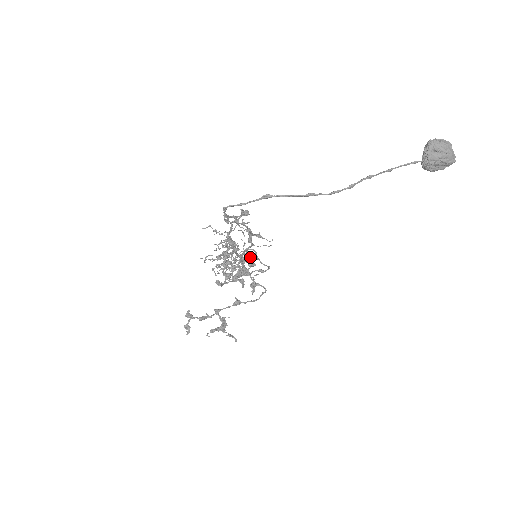
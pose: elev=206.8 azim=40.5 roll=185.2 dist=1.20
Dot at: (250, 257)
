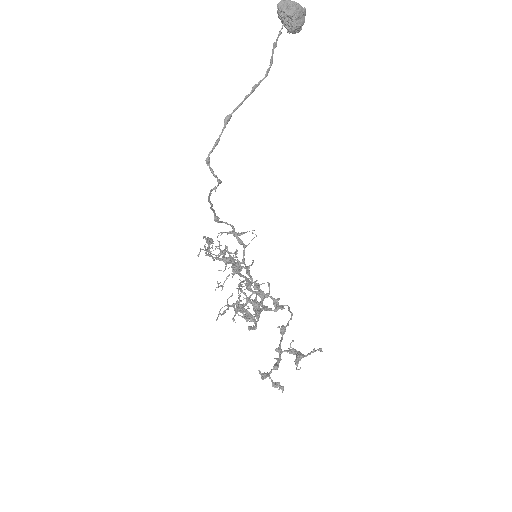
Dot at: (250, 277)
